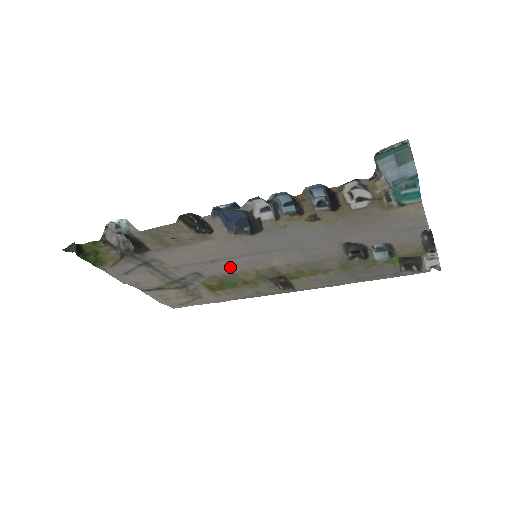
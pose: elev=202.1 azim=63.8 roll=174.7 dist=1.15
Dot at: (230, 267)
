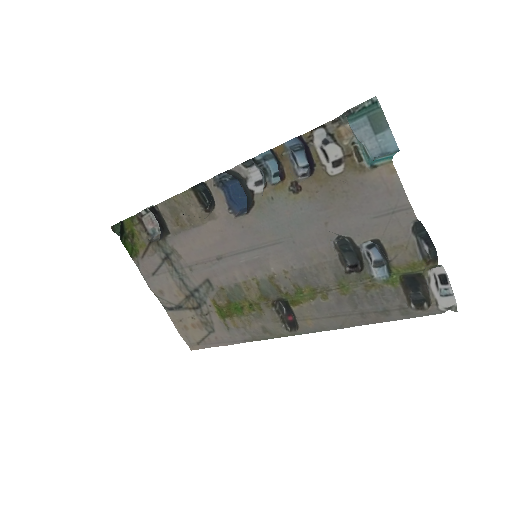
Dot at: (234, 272)
